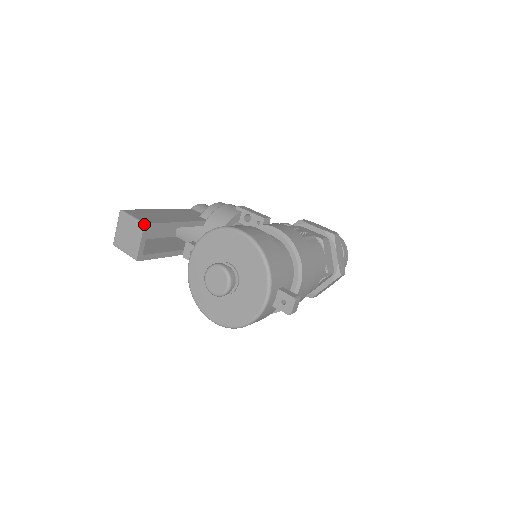
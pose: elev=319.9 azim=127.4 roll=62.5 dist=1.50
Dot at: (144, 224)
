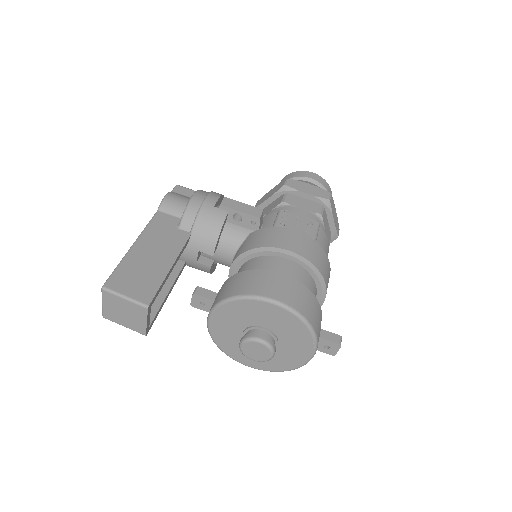
Dot at: (147, 307)
